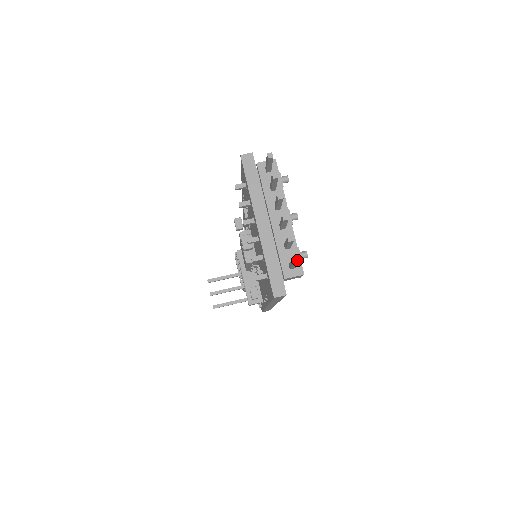
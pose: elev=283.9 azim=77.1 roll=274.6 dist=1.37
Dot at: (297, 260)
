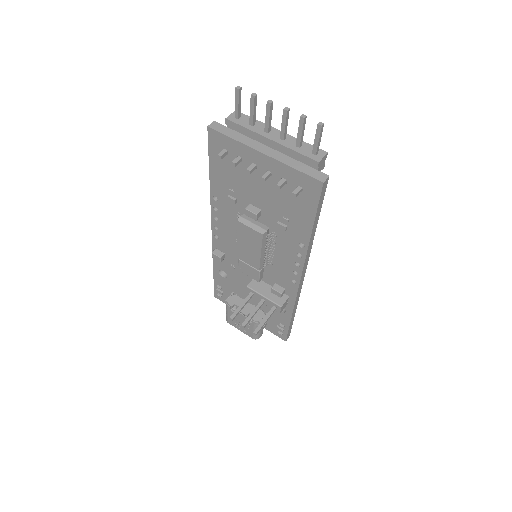
Dot at: (321, 123)
